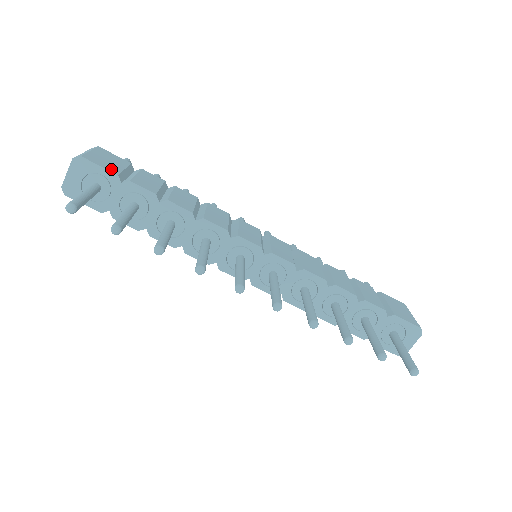
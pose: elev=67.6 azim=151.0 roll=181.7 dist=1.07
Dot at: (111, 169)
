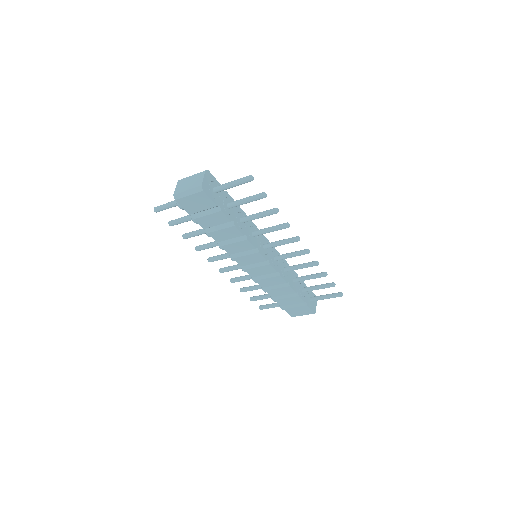
Dot at: occluded
